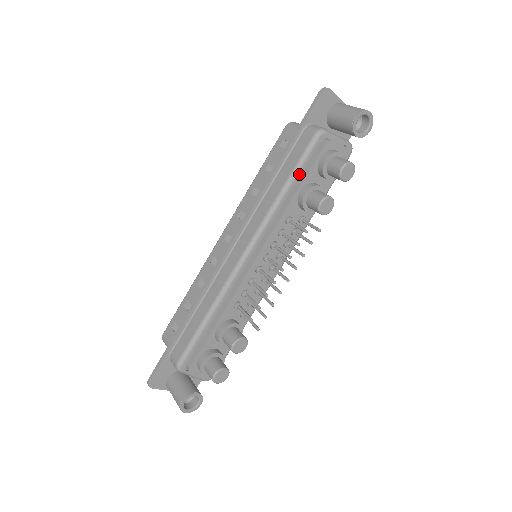
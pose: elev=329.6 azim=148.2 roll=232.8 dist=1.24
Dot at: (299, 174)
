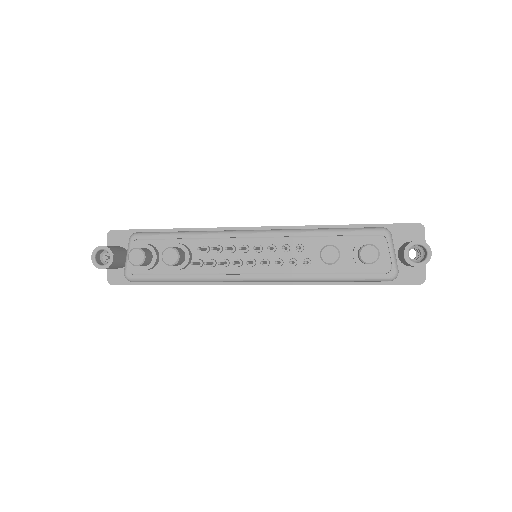
Dot at: (342, 234)
